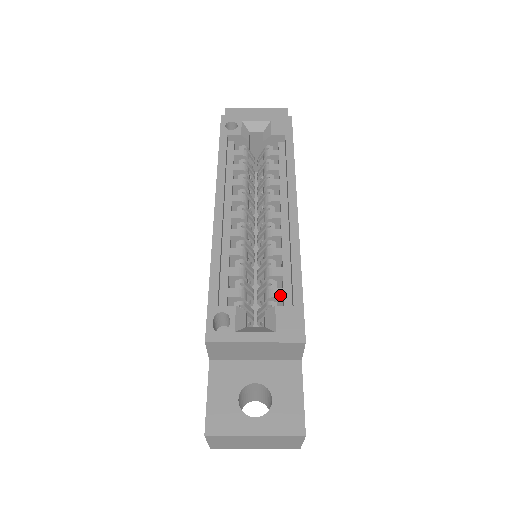
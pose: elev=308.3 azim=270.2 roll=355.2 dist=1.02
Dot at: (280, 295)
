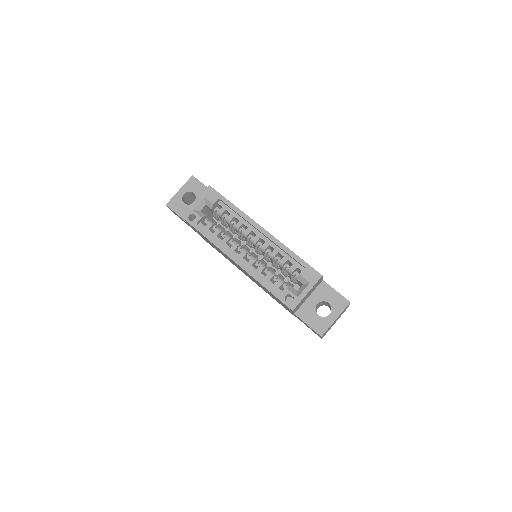
Dot at: (295, 268)
